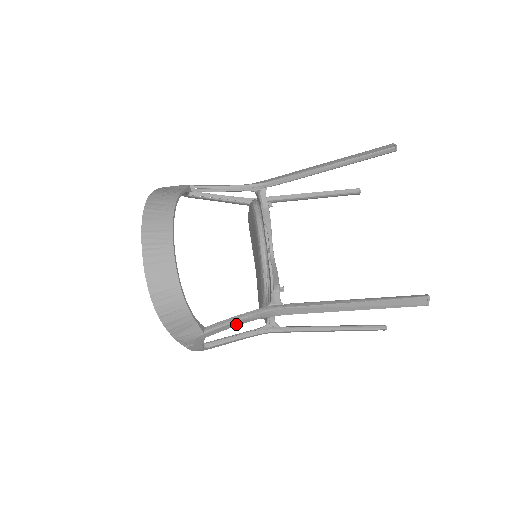
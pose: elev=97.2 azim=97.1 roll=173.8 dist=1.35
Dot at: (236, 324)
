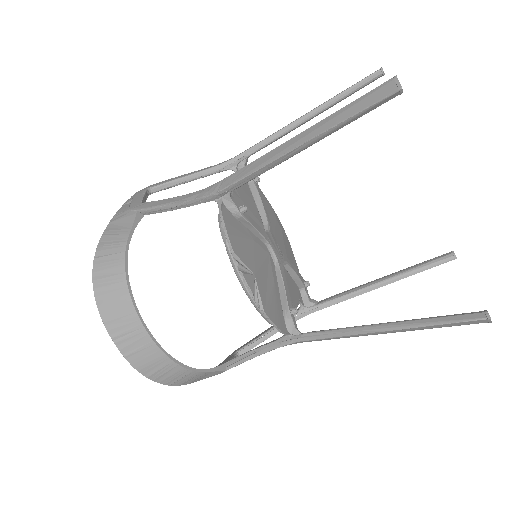
Dot at: occluded
